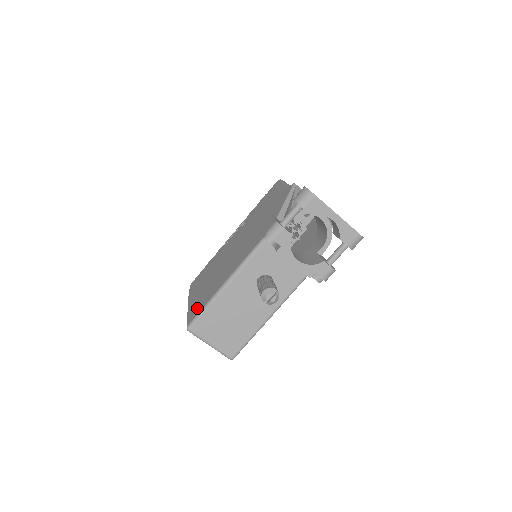
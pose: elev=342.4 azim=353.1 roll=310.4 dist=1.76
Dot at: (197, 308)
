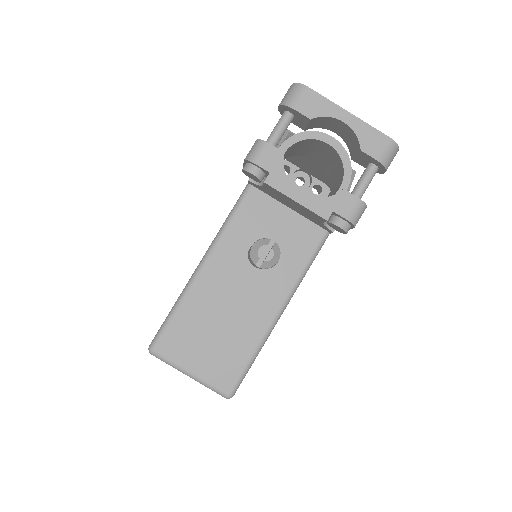
Dot at: occluded
